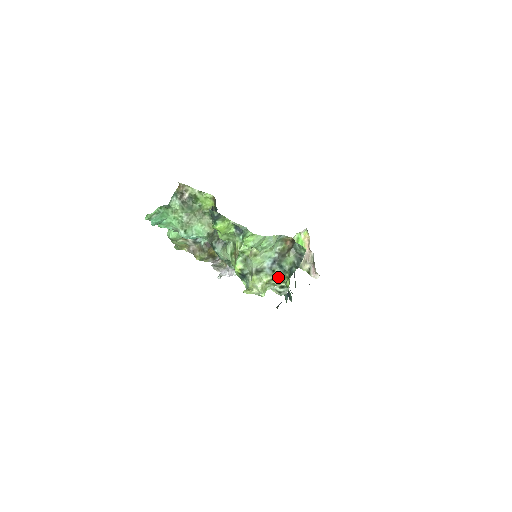
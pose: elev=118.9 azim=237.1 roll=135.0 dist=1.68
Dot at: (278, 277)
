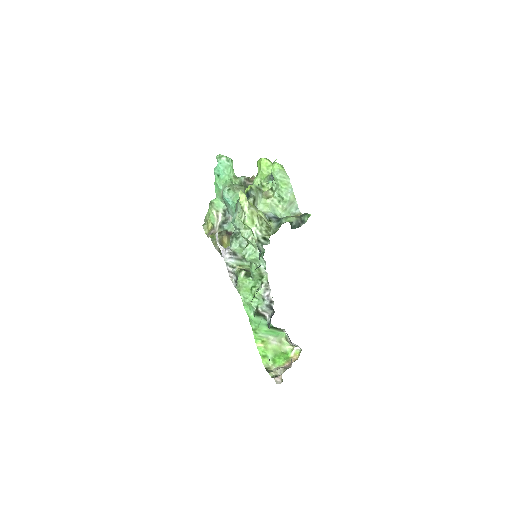
Dot at: (270, 226)
